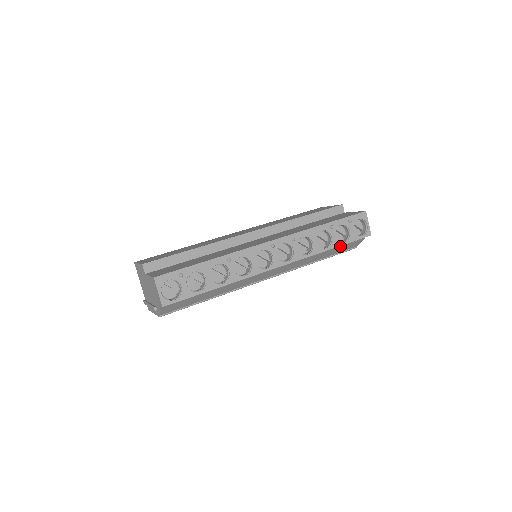
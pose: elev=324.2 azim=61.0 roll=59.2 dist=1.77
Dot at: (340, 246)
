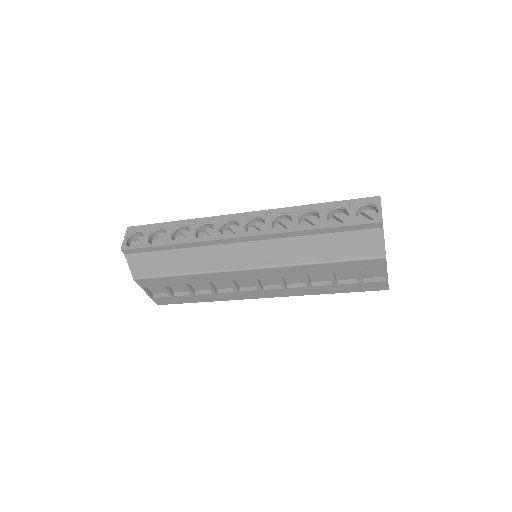
Dot at: (341, 238)
